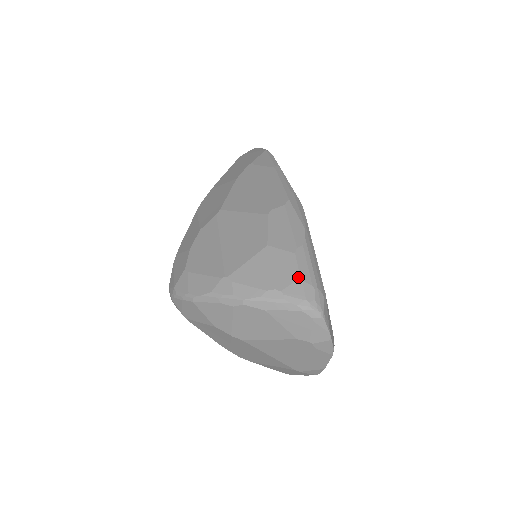
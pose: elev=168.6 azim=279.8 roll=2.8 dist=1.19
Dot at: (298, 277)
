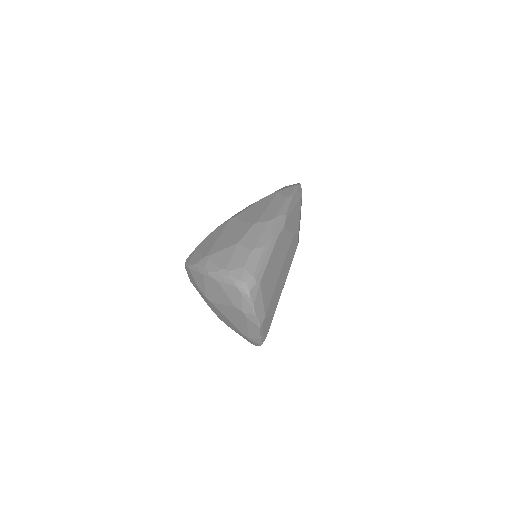
Dot at: (243, 266)
